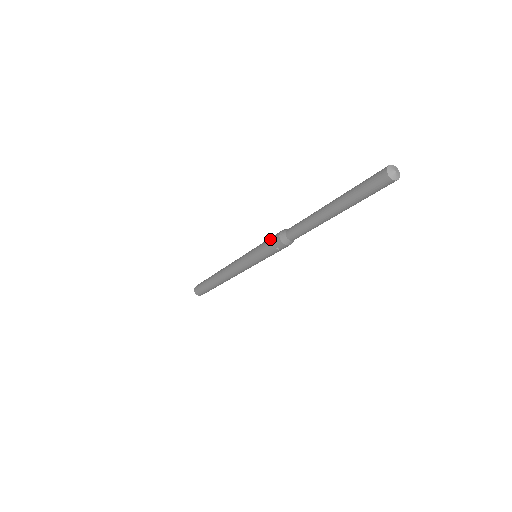
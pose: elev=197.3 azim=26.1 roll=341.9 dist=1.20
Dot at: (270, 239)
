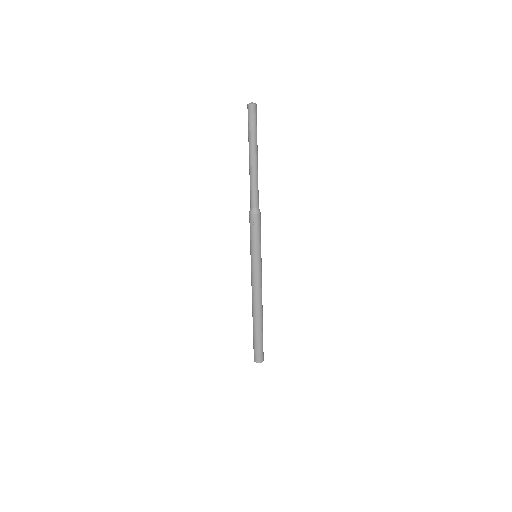
Dot at: occluded
